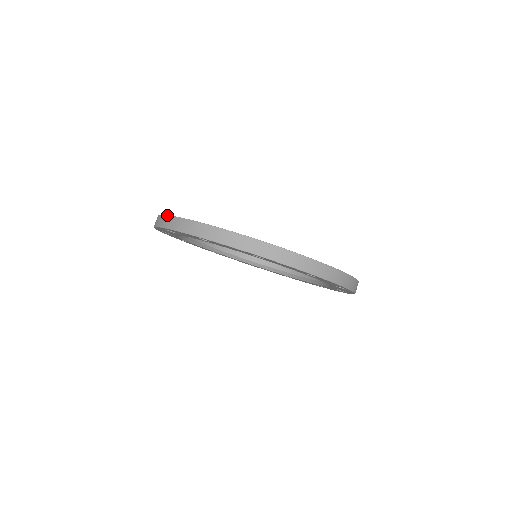
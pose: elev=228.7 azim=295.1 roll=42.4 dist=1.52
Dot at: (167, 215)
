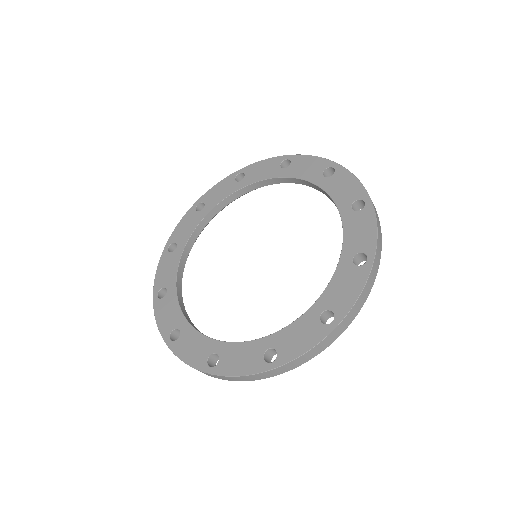
Dot at: (153, 305)
